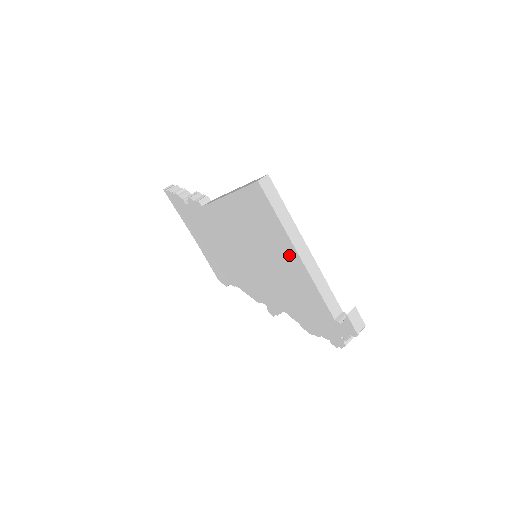
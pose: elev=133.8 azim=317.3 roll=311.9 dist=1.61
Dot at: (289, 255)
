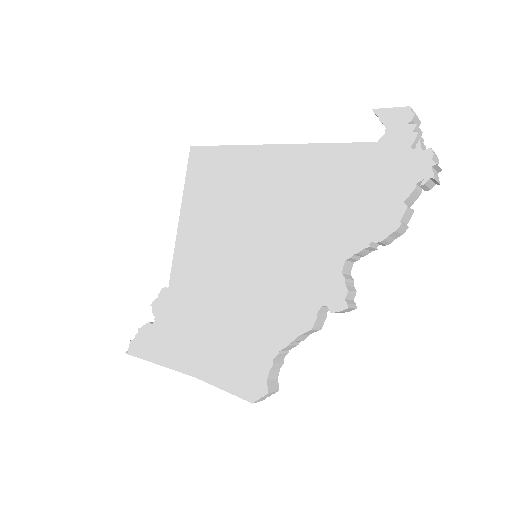
Dot at: (268, 164)
